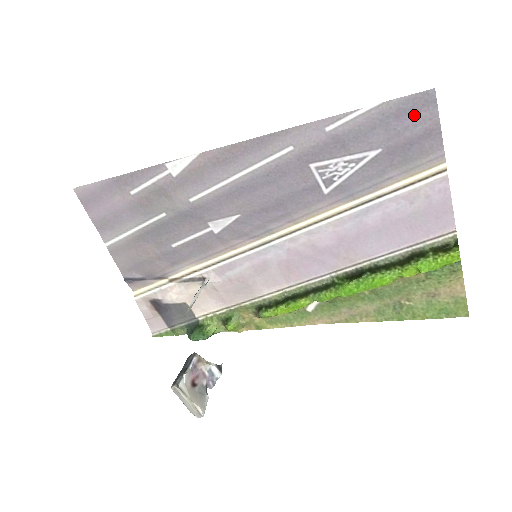
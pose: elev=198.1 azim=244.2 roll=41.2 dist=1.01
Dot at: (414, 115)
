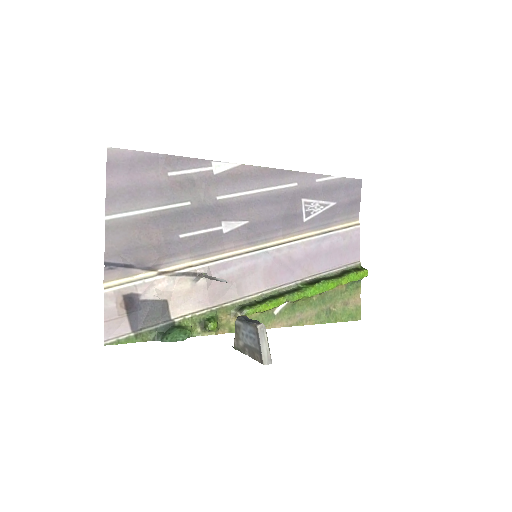
Dot at: (352, 189)
